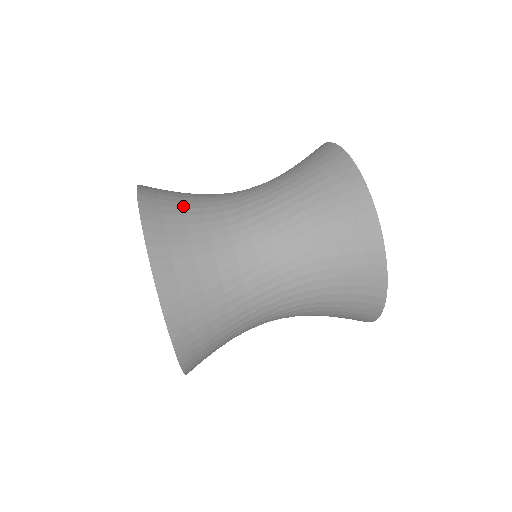
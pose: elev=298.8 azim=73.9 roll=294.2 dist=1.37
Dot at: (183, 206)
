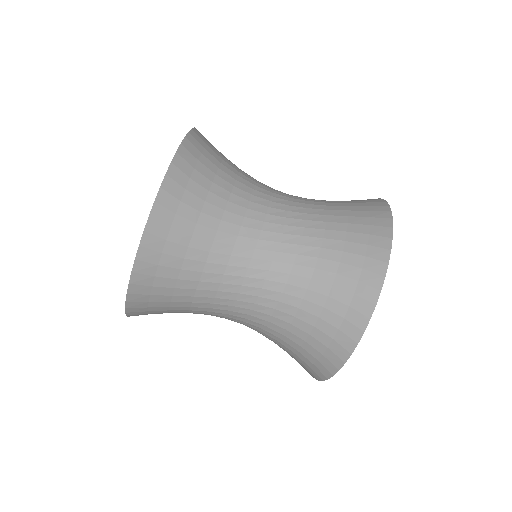
Dot at: (187, 255)
